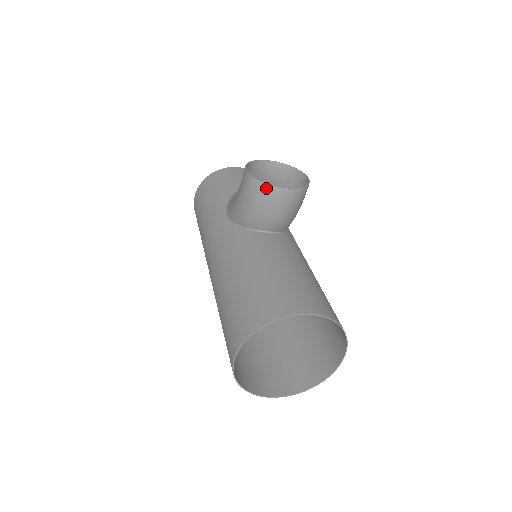
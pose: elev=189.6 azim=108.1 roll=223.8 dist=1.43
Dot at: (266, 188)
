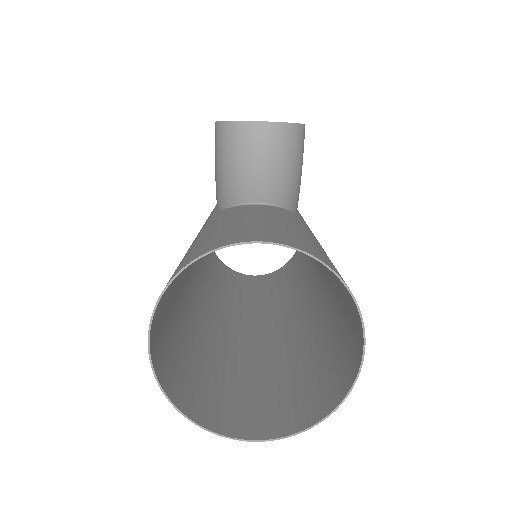
Dot at: (233, 128)
